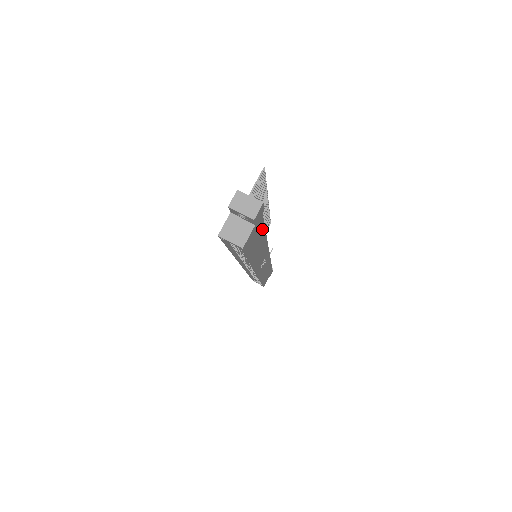
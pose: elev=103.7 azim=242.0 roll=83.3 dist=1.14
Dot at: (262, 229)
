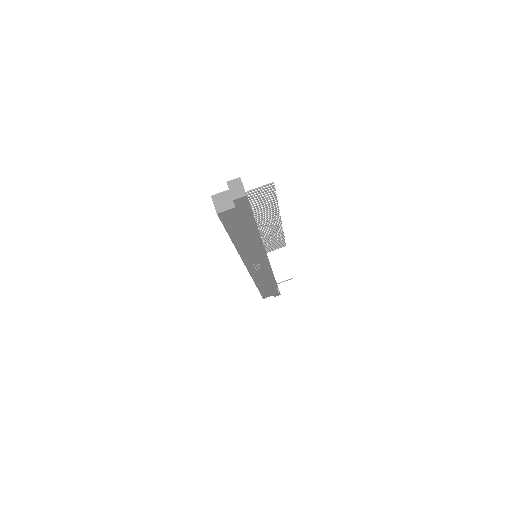
Dot at: (249, 222)
